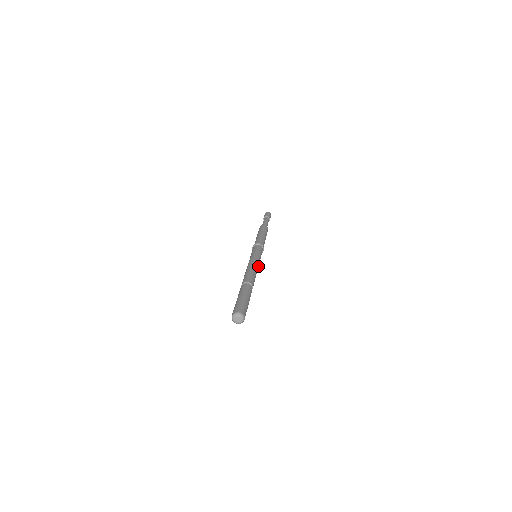
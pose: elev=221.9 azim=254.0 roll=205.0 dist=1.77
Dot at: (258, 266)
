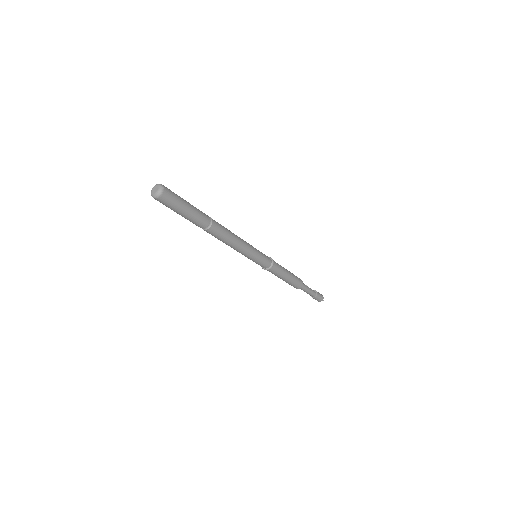
Dot at: (246, 243)
